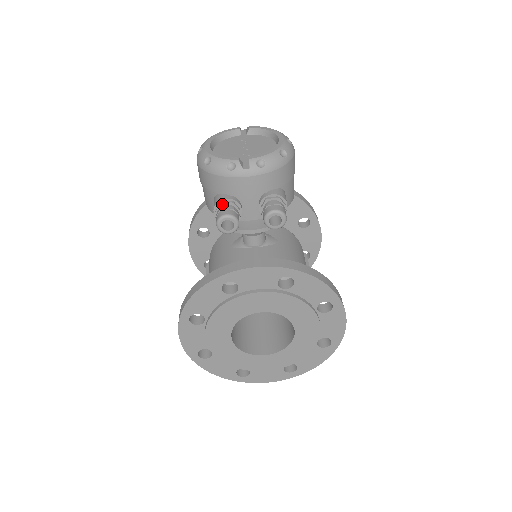
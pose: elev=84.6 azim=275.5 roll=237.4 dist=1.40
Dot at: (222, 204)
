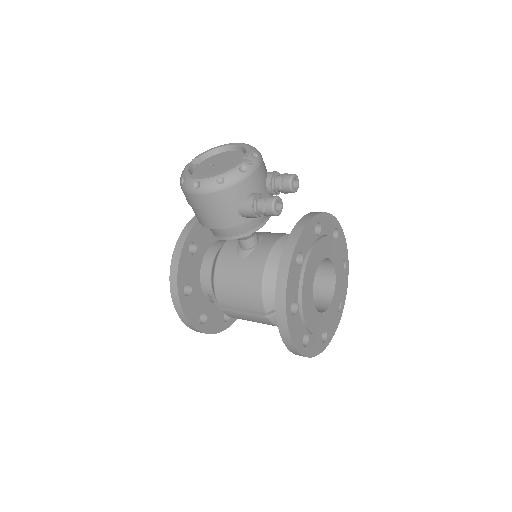
Dot at: (257, 200)
